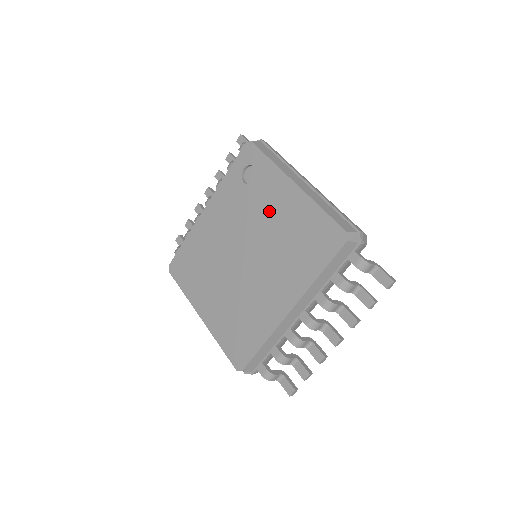
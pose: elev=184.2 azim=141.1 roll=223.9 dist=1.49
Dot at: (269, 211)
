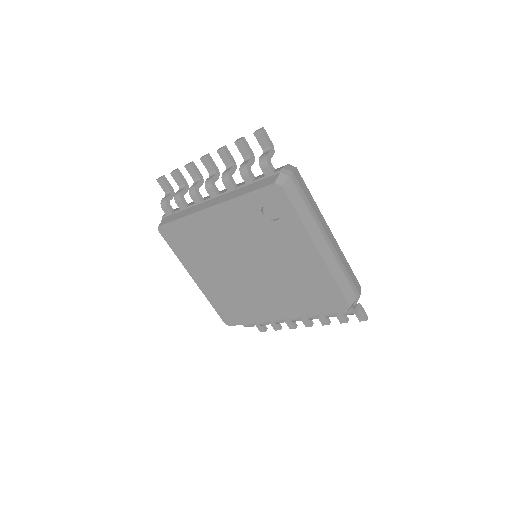
Dot at: (284, 254)
